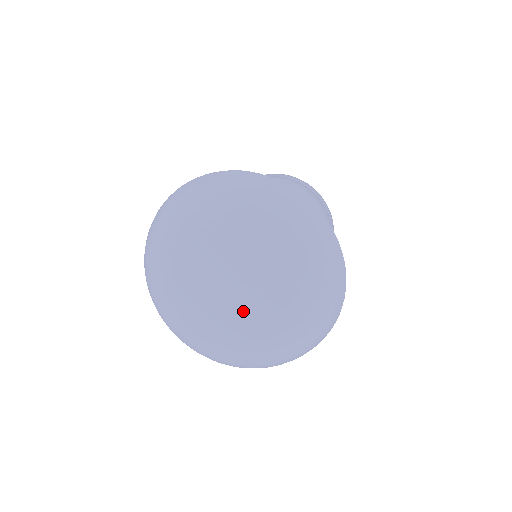
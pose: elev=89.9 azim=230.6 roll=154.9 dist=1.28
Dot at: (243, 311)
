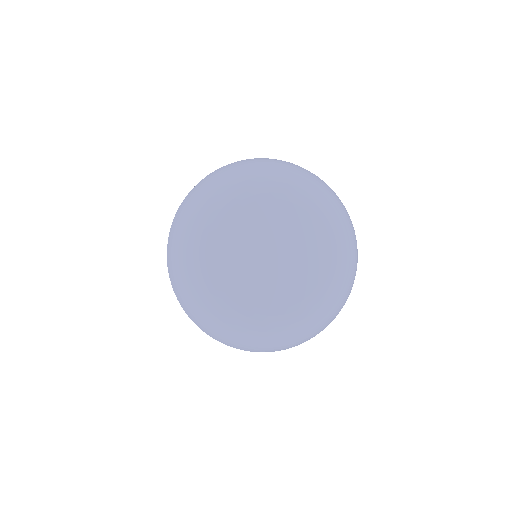
Dot at: (289, 272)
